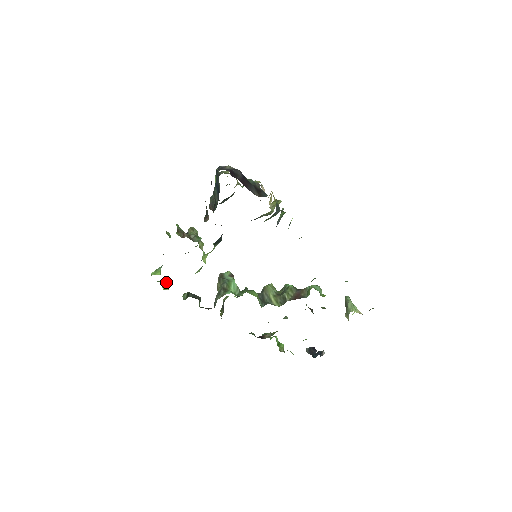
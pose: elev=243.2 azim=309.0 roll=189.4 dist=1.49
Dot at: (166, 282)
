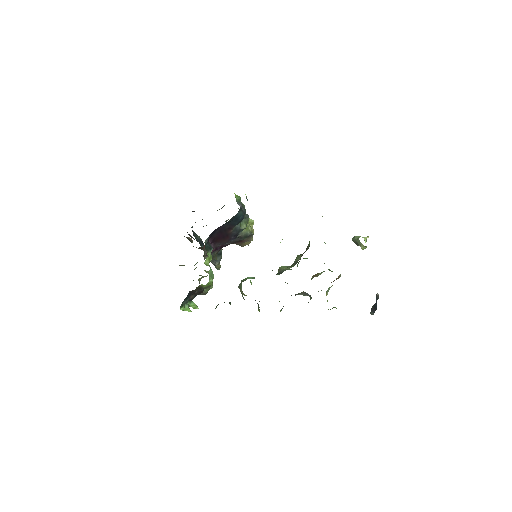
Dot at: (192, 303)
